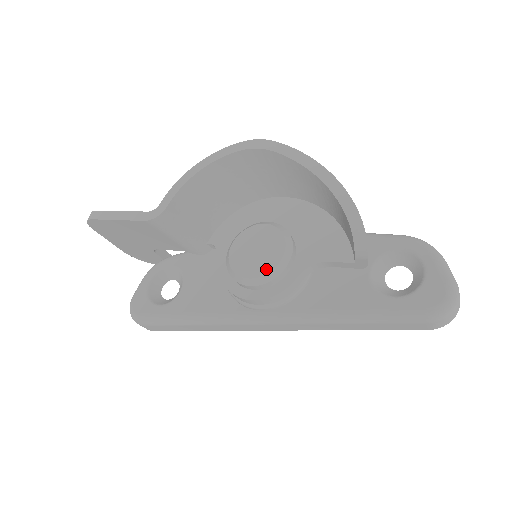
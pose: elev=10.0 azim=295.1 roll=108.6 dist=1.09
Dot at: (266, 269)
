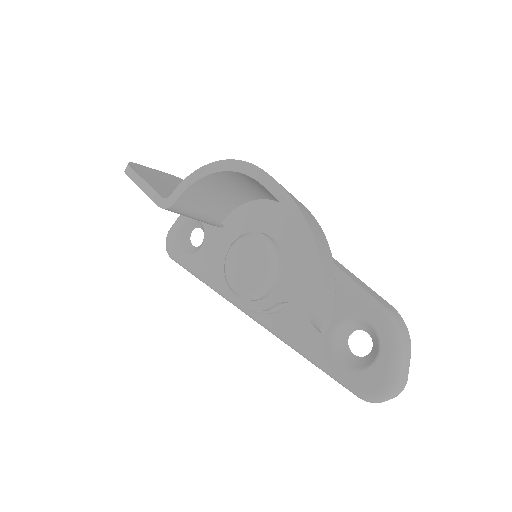
Dot at: (247, 290)
